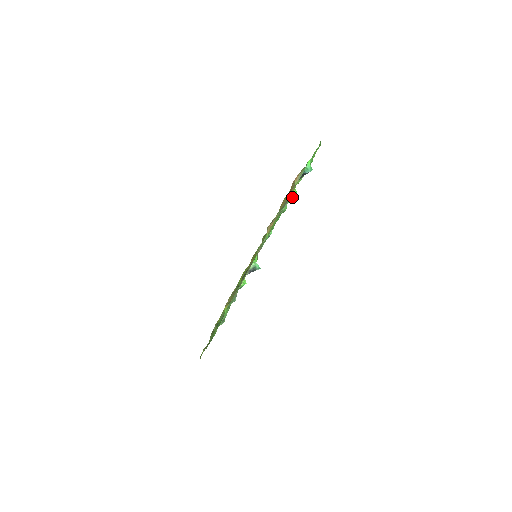
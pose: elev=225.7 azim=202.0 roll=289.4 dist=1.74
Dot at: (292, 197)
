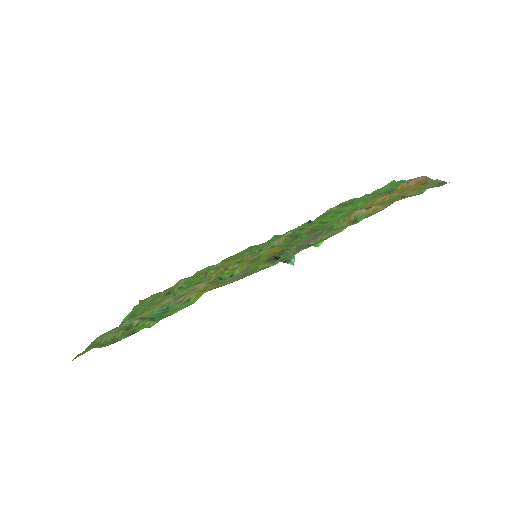
Dot at: occluded
